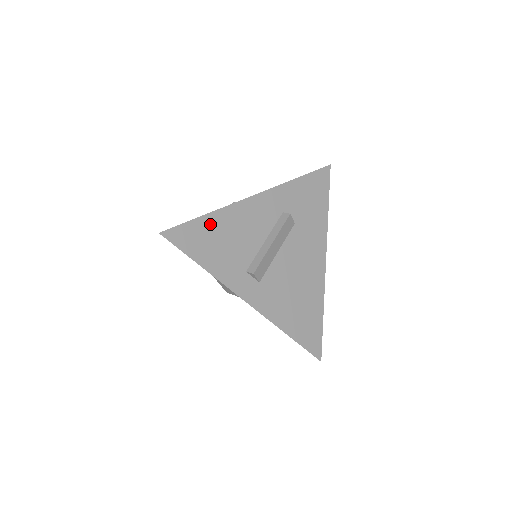
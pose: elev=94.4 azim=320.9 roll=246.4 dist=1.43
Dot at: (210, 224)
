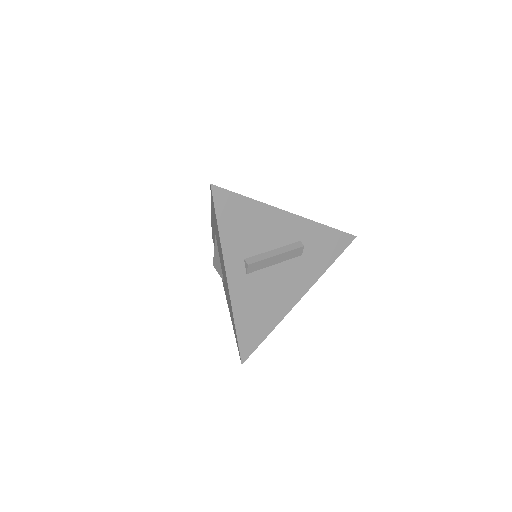
Dot at: (247, 207)
